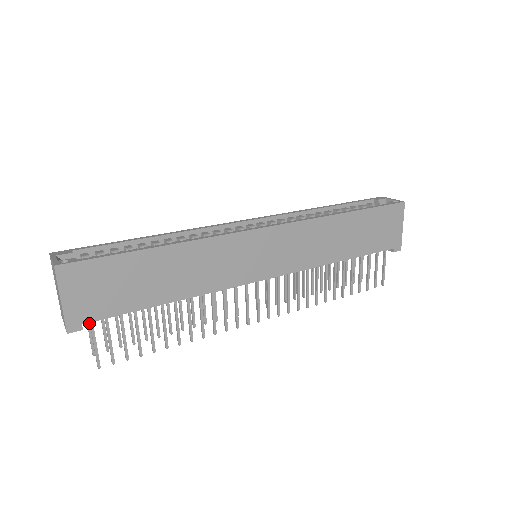
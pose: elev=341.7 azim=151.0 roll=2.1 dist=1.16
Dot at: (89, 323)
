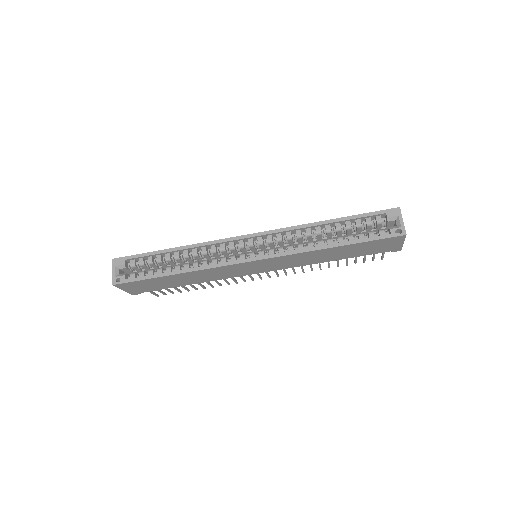
Dot at: occluded
